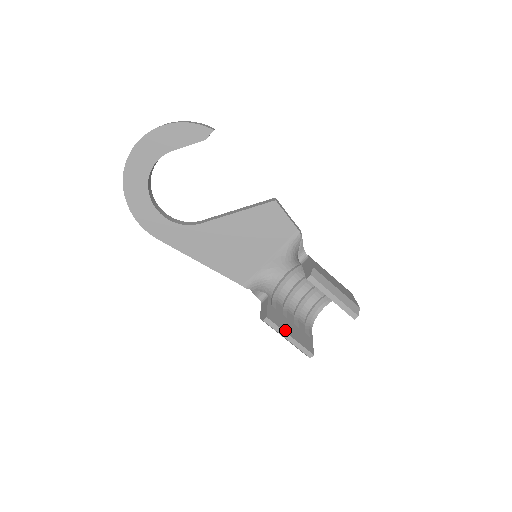
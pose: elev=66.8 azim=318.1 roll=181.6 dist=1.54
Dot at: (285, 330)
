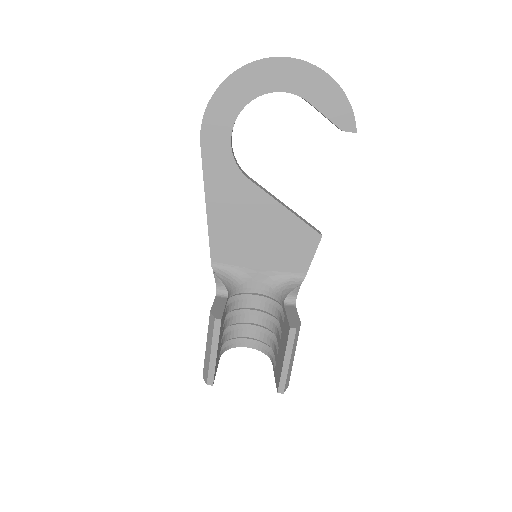
Dot at: occluded
